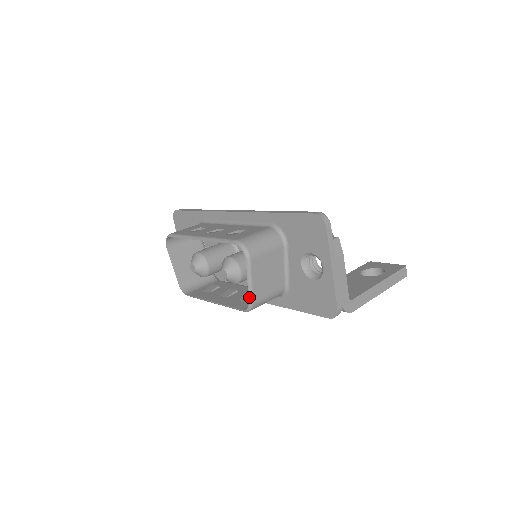
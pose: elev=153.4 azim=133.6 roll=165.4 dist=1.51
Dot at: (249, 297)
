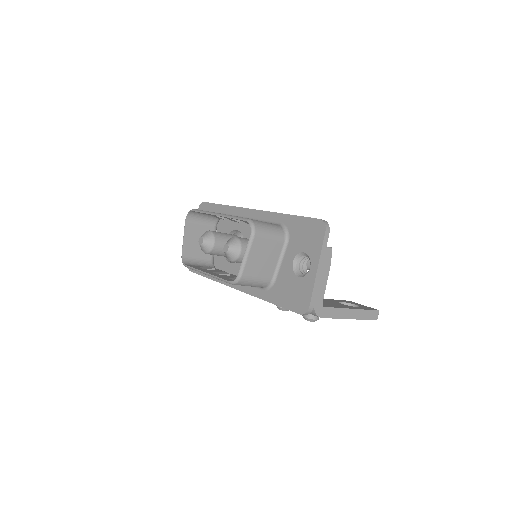
Dot at: (240, 269)
